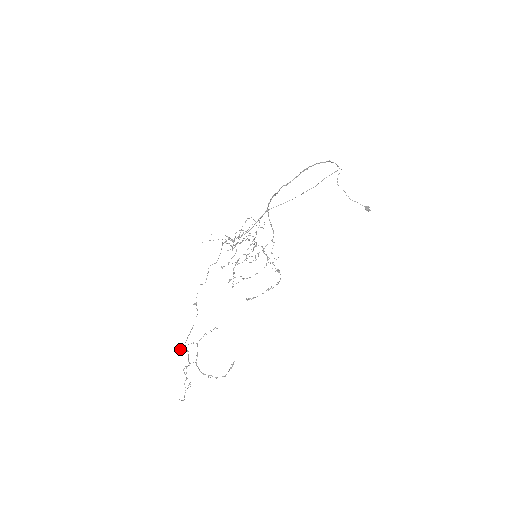
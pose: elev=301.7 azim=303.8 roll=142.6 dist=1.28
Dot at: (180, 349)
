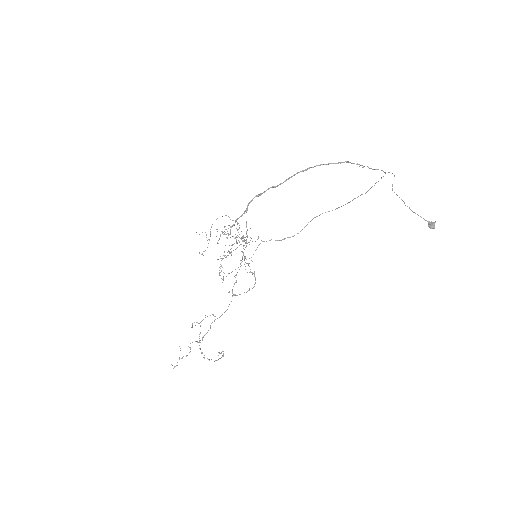
Dot at: (195, 325)
